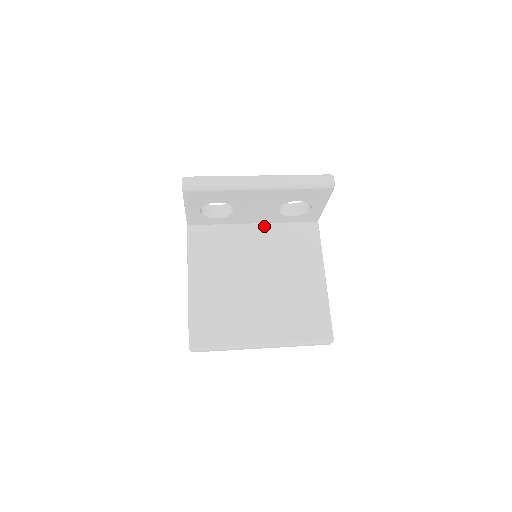
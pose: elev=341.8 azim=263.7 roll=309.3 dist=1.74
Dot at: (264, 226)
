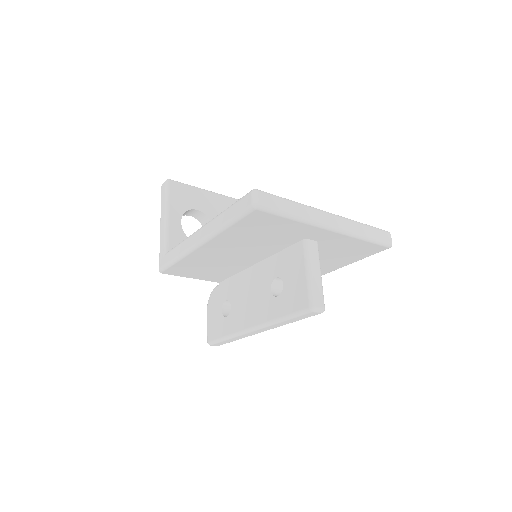
Dot at: occluded
